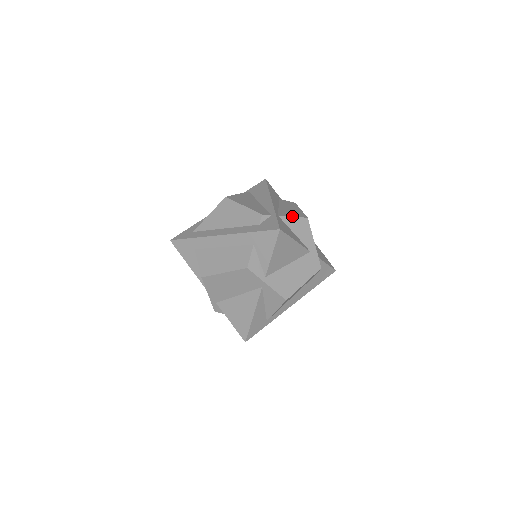
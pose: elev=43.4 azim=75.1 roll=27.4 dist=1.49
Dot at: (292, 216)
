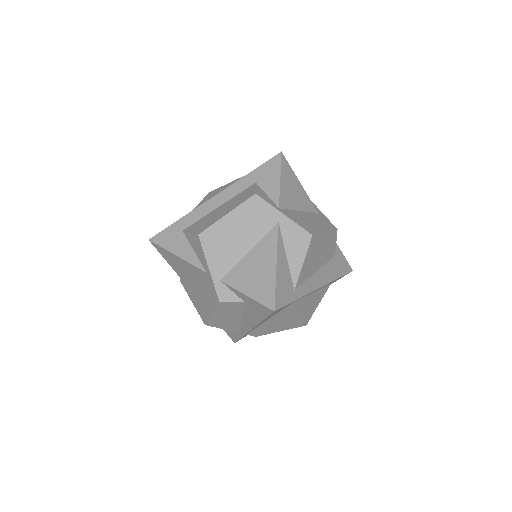
Dot at: occluded
